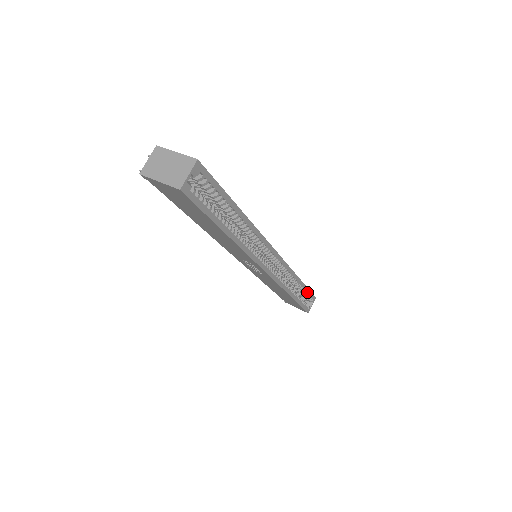
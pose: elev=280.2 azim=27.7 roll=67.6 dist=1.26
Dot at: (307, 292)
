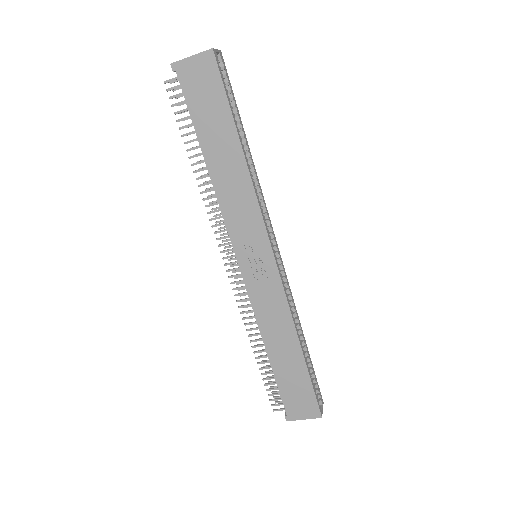
Dot at: (313, 371)
